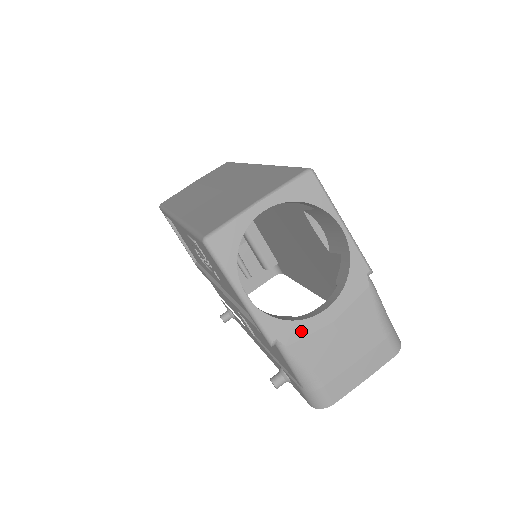
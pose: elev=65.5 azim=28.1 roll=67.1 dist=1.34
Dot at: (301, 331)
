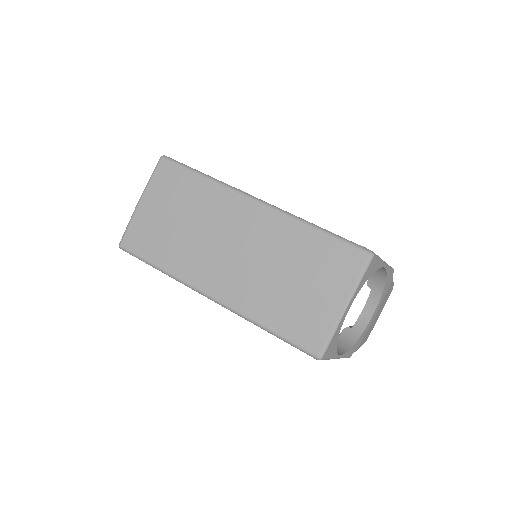
Dot at: (363, 337)
